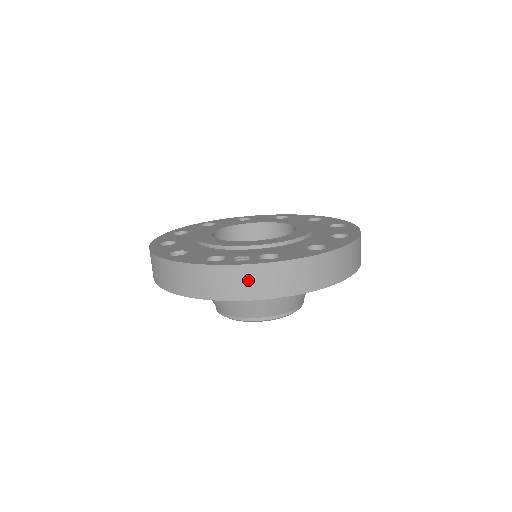
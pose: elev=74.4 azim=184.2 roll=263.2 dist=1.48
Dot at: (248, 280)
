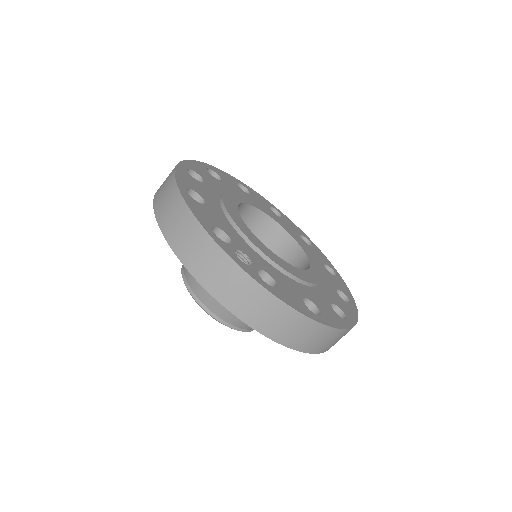
Dot at: (231, 282)
